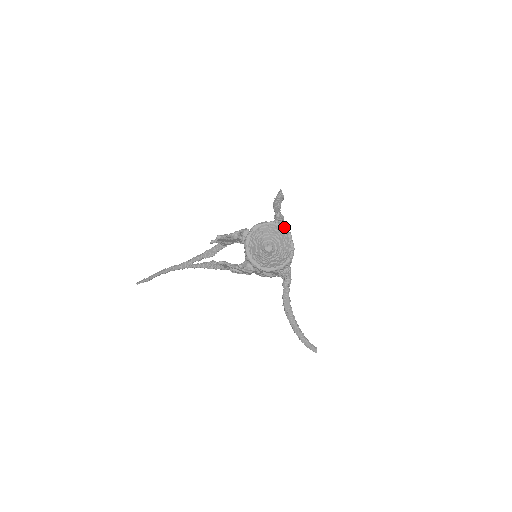
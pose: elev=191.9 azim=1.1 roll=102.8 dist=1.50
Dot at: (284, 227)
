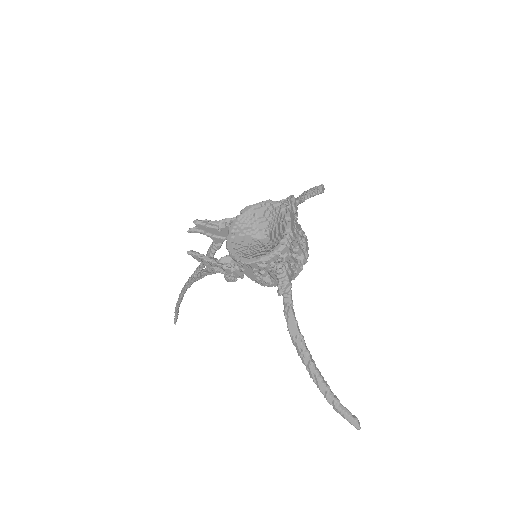
Dot at: (282, 205)
